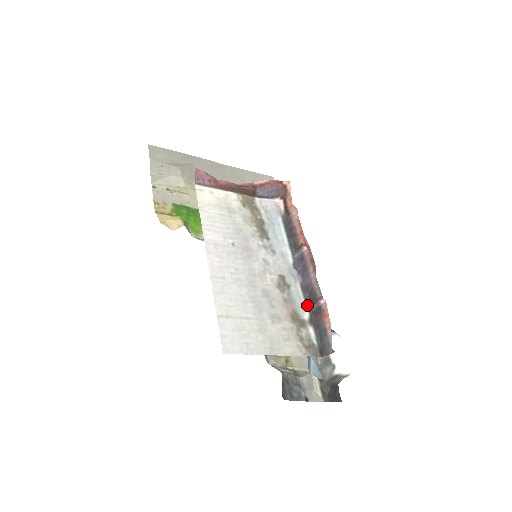
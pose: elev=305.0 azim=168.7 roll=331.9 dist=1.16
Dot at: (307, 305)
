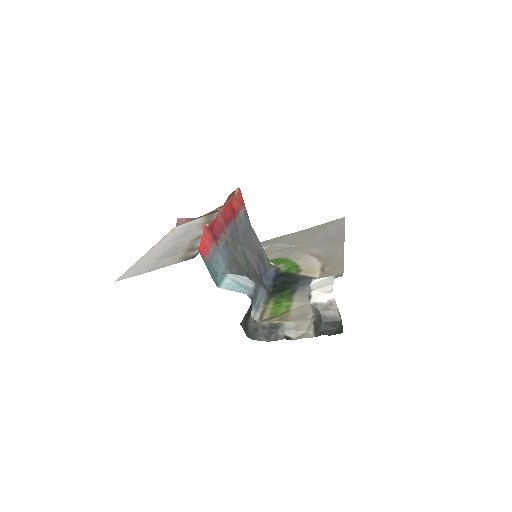
Dot at: occluded
